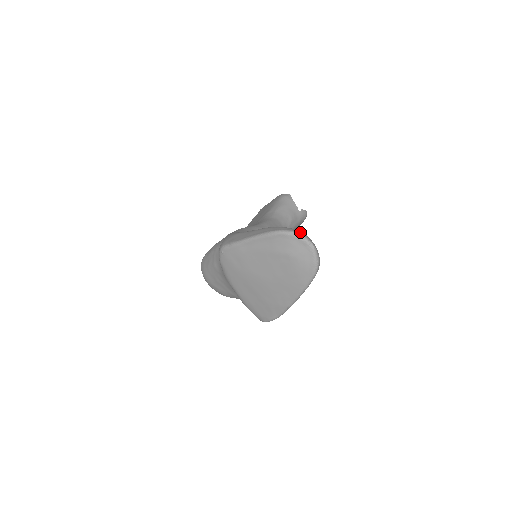
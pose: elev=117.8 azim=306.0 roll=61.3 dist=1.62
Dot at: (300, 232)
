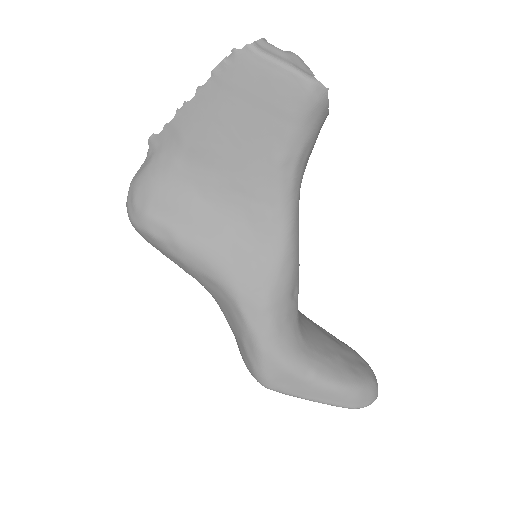
Dot at: (375, 398)
